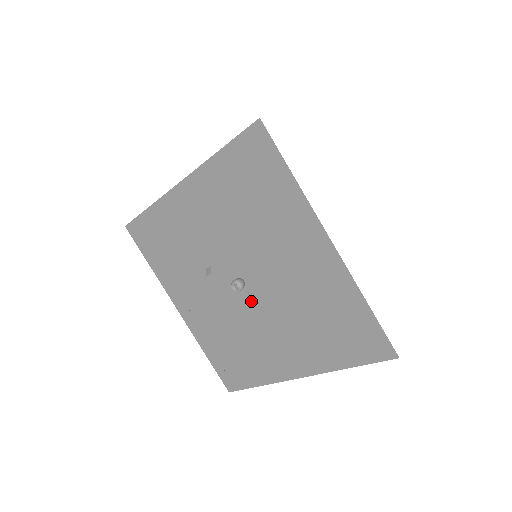
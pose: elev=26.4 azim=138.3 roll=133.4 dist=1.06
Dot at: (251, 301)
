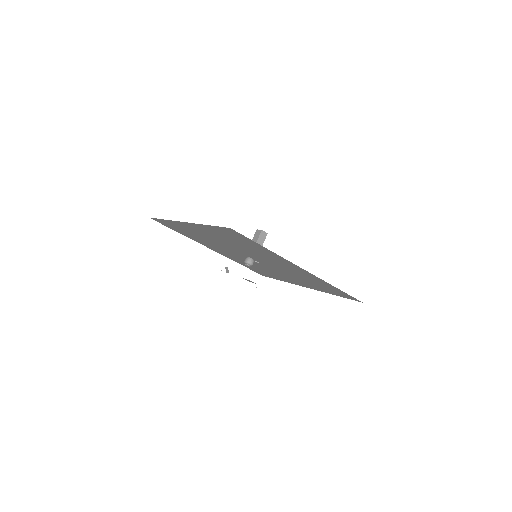
Dot at: (261, 264)
